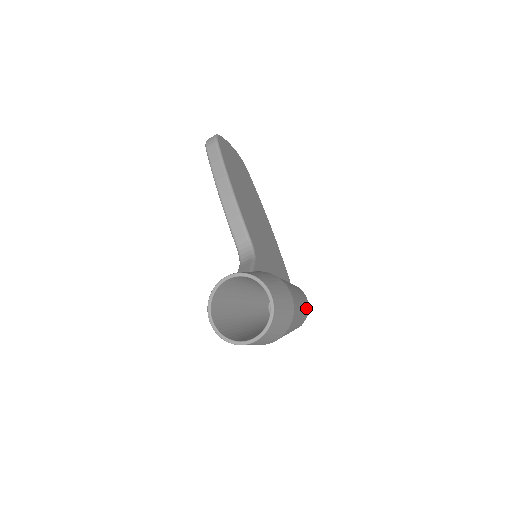
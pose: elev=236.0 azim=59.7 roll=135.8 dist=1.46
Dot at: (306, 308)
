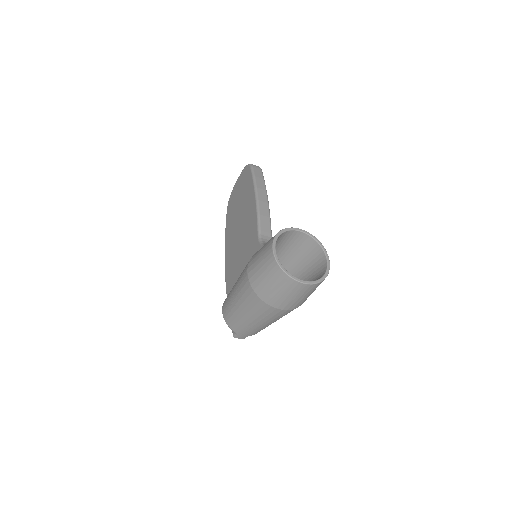
Dot at: occluded
